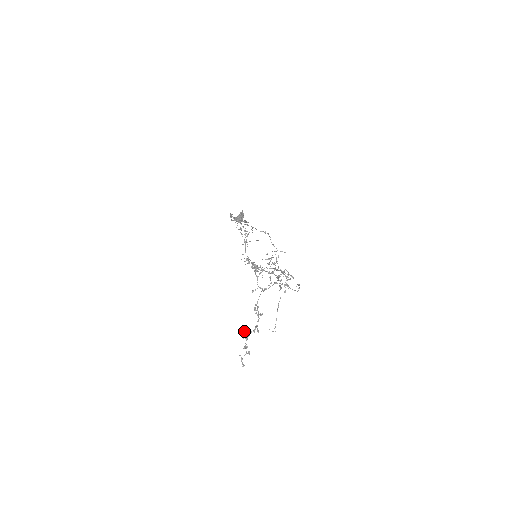
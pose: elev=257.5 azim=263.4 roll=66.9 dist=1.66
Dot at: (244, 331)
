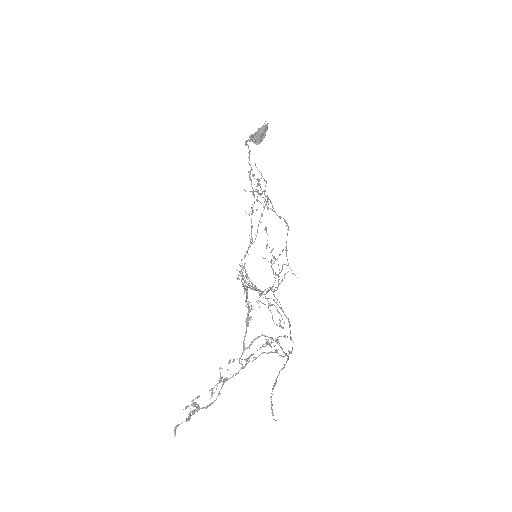
Dot at: (194, 405)
